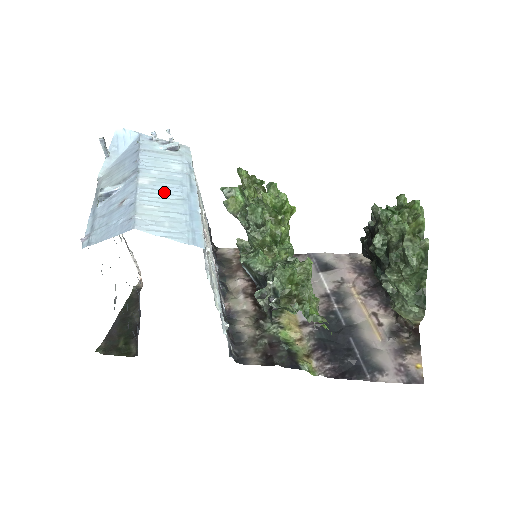
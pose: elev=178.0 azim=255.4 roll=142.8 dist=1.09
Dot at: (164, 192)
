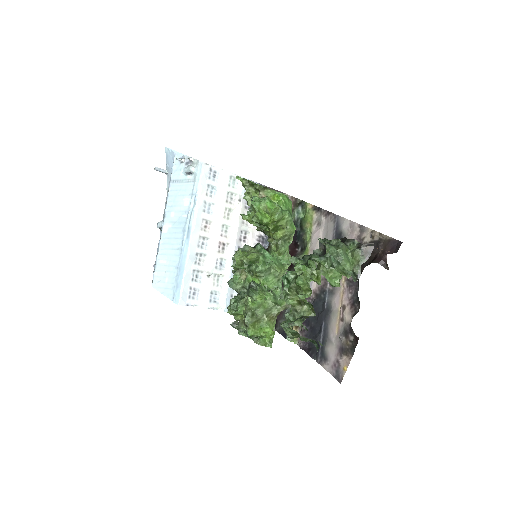
Dot at: (173, 241)
